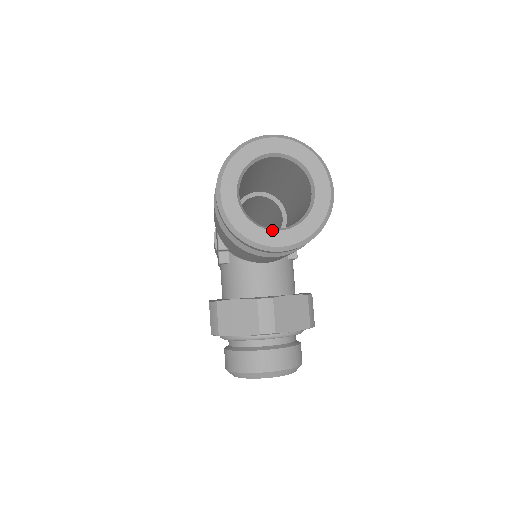
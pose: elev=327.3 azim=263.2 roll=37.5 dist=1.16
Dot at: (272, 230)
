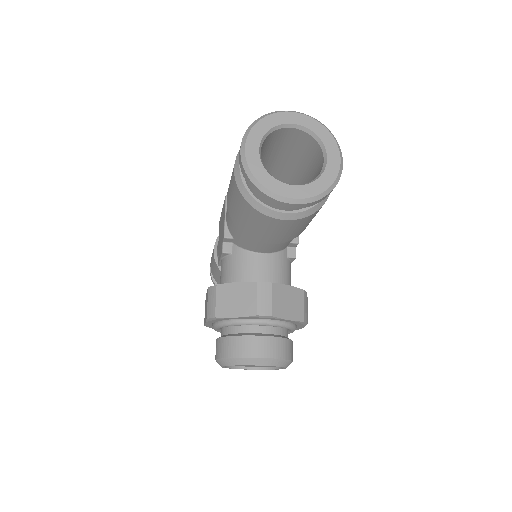
Dot at: (287, 184)
